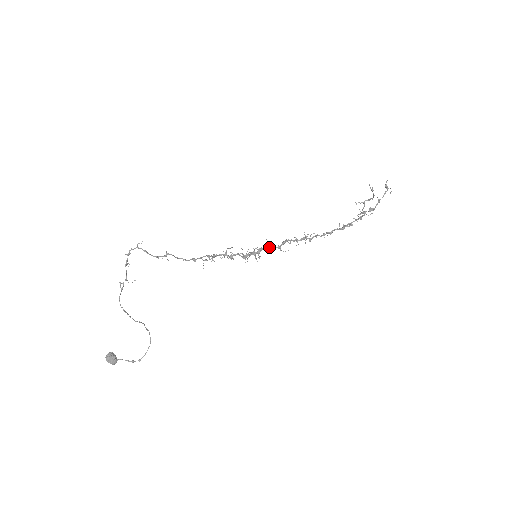
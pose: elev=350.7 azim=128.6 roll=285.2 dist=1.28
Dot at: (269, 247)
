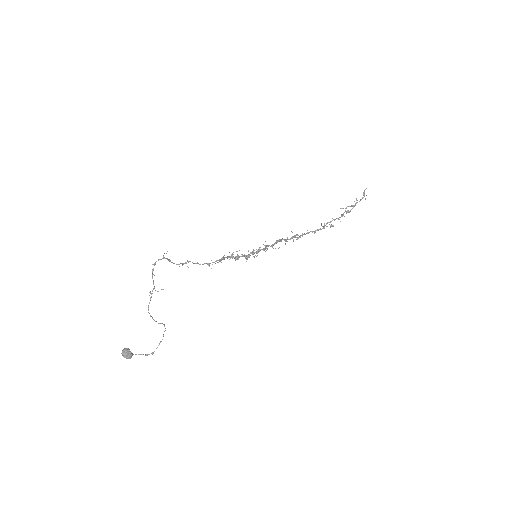
Dot at: (266, 247)
